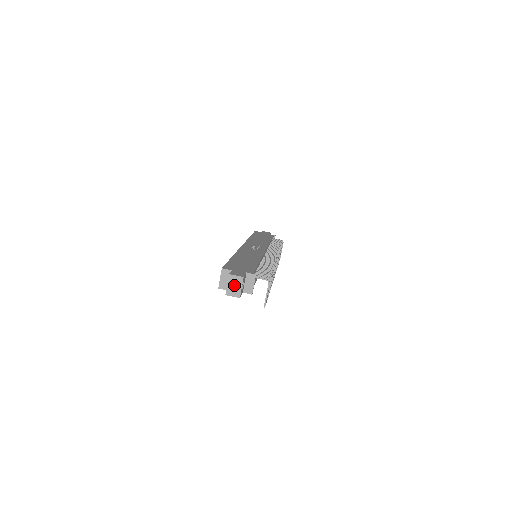
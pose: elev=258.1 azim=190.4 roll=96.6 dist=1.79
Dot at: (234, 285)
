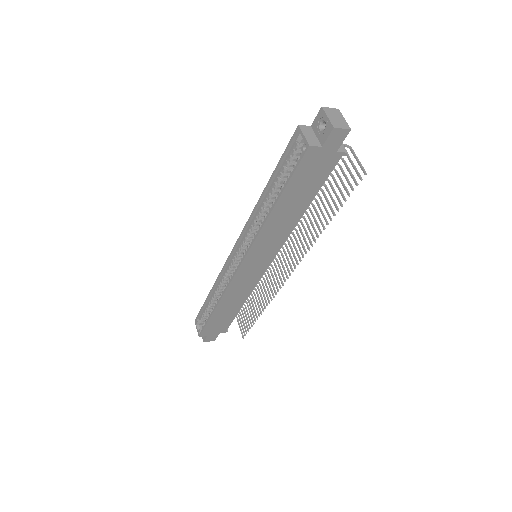
Dot at: (335, 117)
